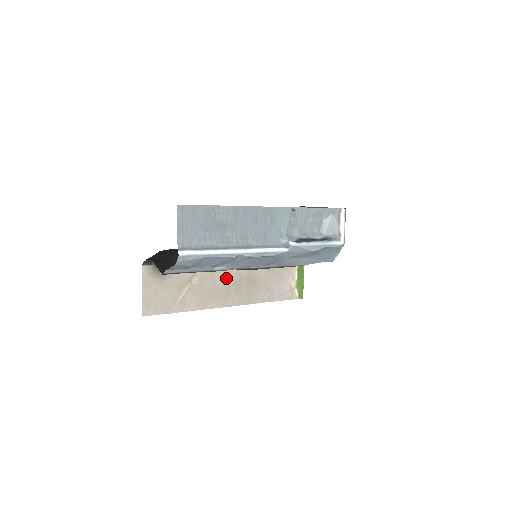
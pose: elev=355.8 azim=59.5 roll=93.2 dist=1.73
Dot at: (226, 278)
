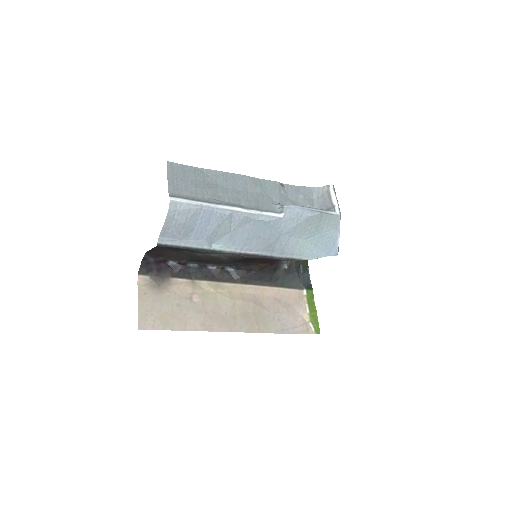
Dot at: (230, 300)
